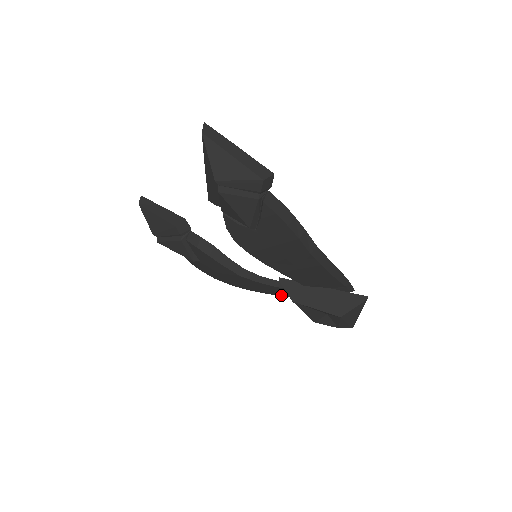
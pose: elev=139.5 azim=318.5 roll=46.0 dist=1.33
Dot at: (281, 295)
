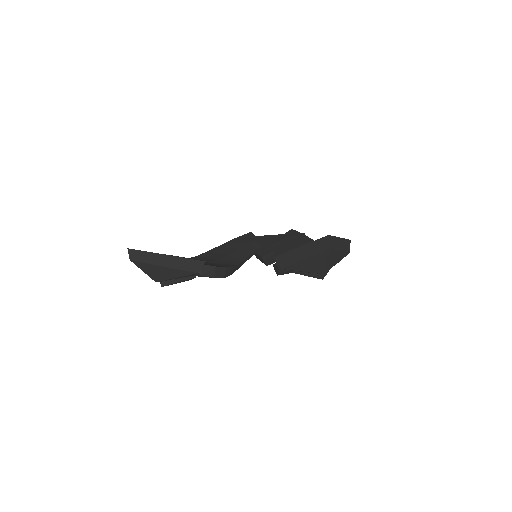
Dot at: occluded
